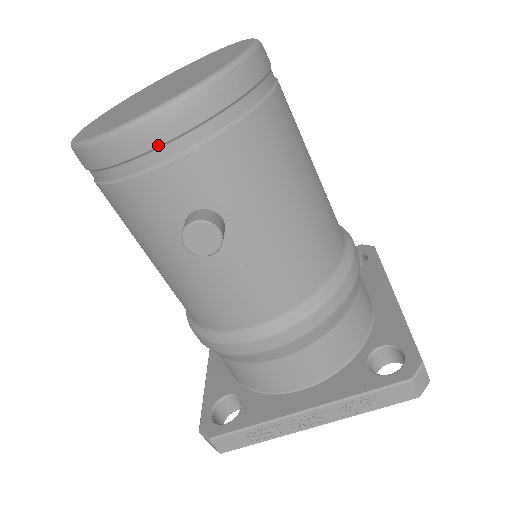
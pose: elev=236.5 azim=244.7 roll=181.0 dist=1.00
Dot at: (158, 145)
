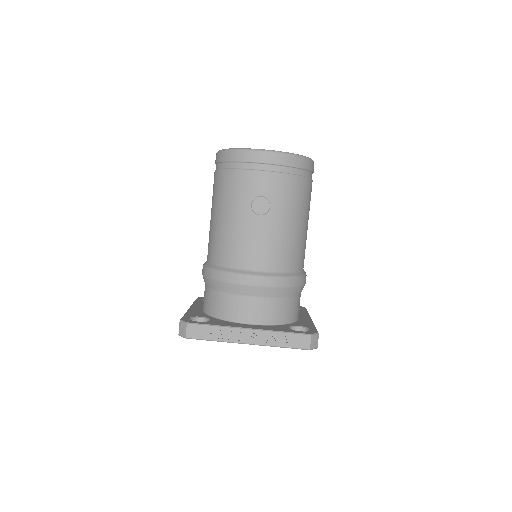
Dot at: (266, 163)
